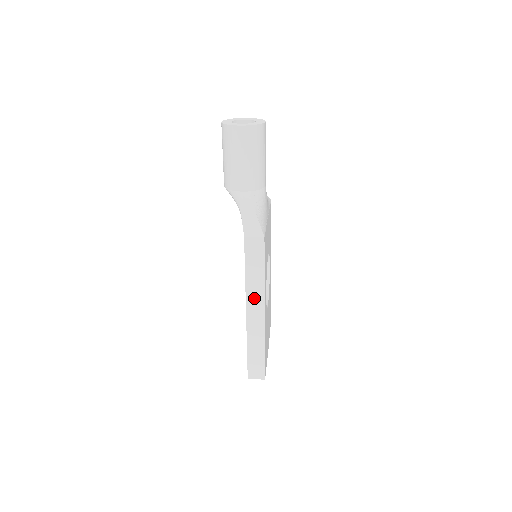
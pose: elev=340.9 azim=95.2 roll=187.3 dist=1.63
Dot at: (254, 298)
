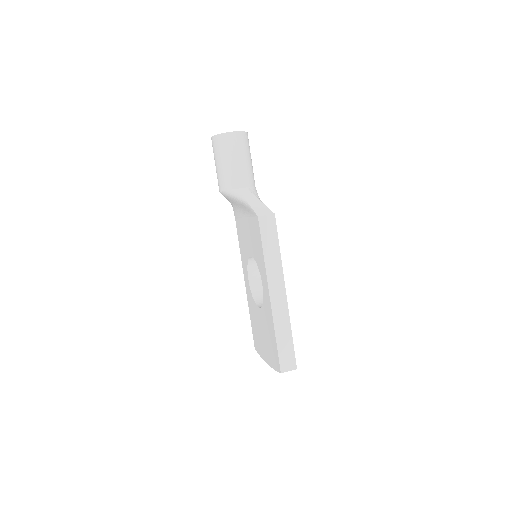
Dot at: (274, 277)
